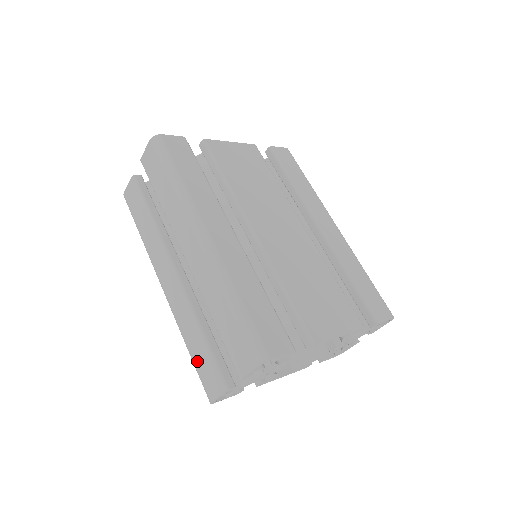
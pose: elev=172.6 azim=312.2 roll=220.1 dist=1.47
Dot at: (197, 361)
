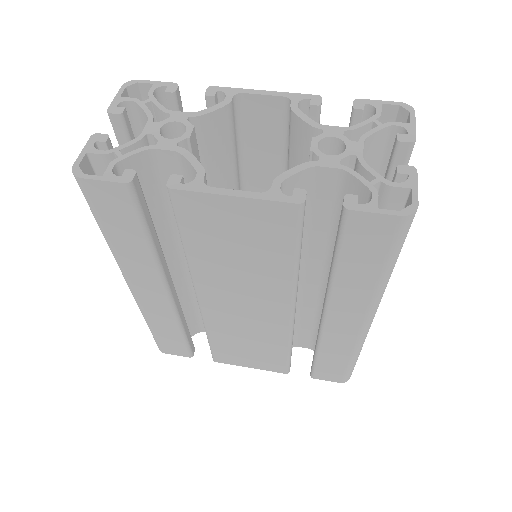
Dot at: occluded
